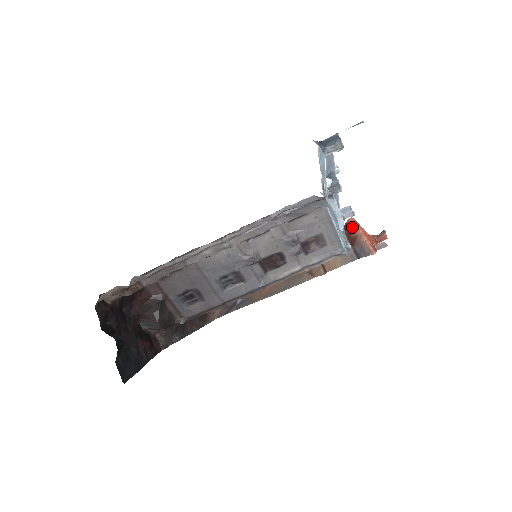
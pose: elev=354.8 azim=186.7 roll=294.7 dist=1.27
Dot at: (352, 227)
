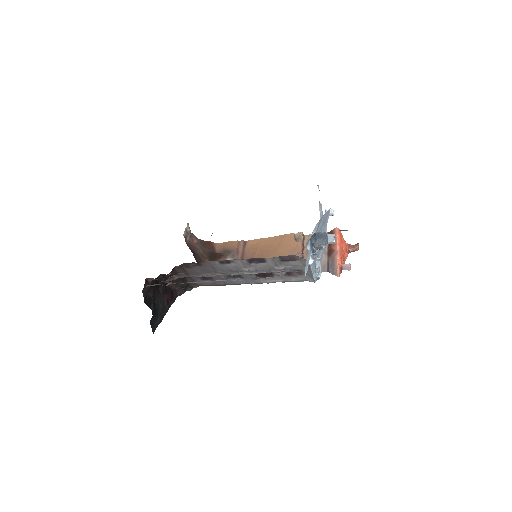
Dot at: occluded
